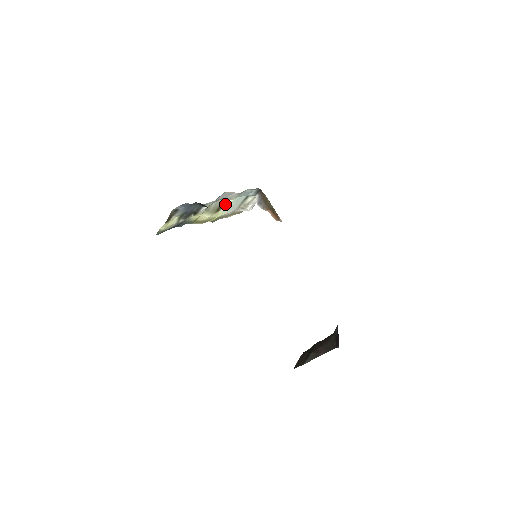
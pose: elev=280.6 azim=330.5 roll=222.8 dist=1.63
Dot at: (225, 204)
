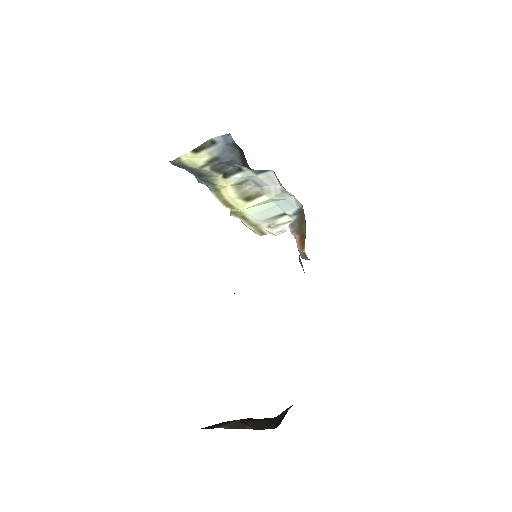
Dot at: (259, 198)
